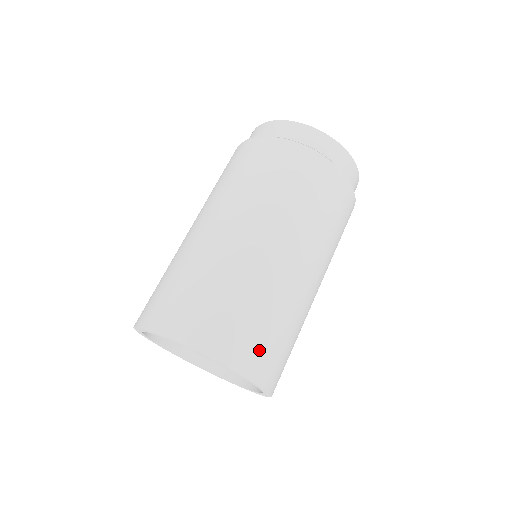
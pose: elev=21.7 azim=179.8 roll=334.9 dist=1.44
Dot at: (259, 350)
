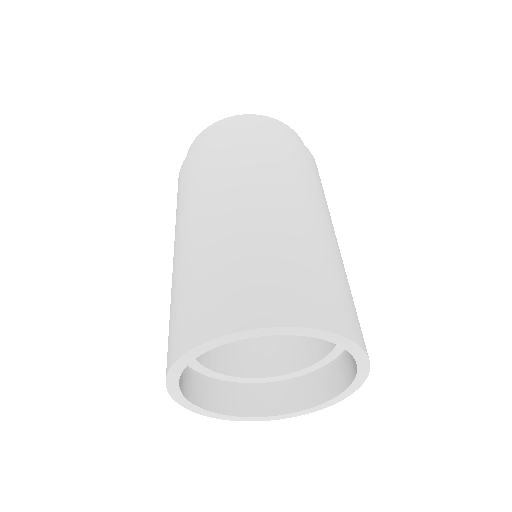
Dot at: occluded
